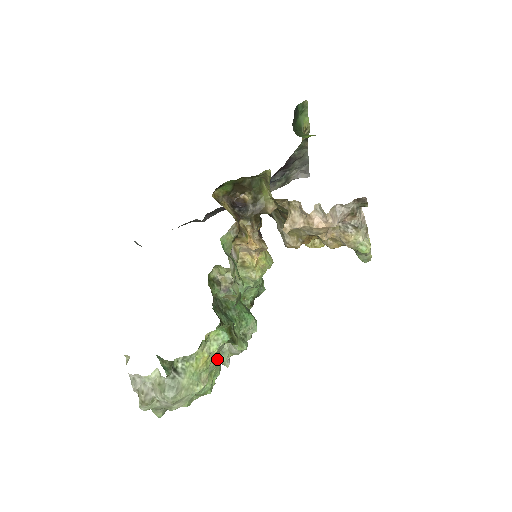
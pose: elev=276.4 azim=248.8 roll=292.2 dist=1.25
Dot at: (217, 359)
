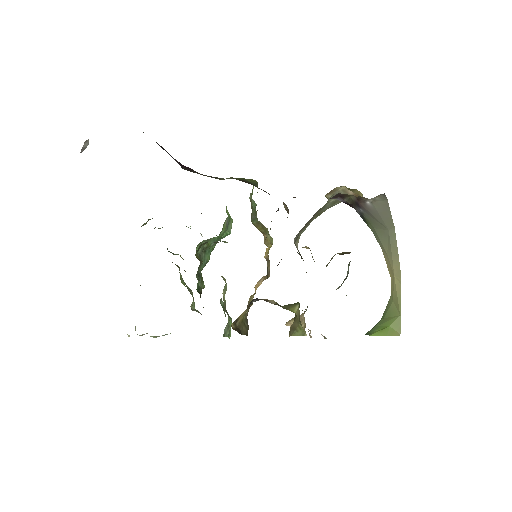
Dot at: occluded
